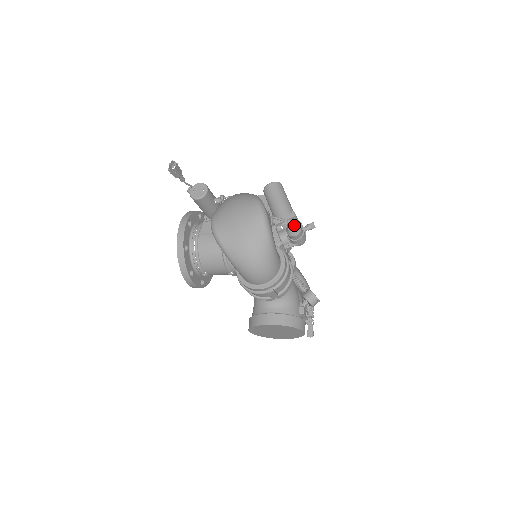
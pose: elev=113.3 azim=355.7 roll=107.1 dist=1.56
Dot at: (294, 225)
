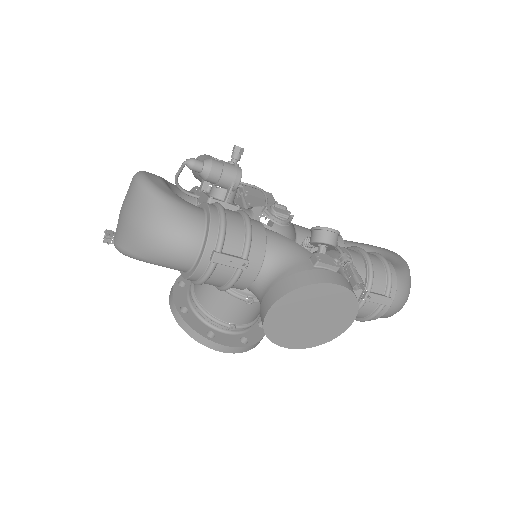
Dot at: (193, 161)
